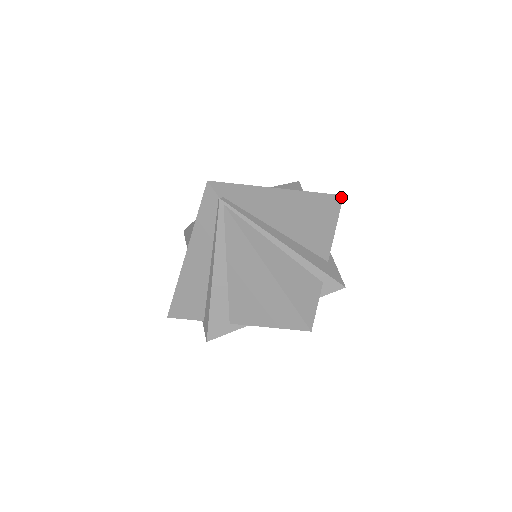
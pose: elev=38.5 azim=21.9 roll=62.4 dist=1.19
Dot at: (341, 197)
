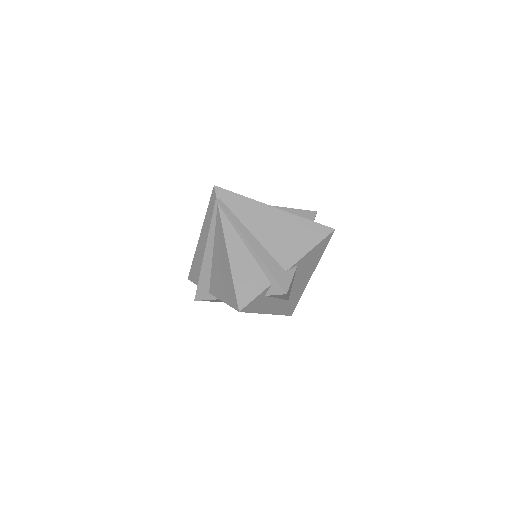
Dot at: (331, 230)
